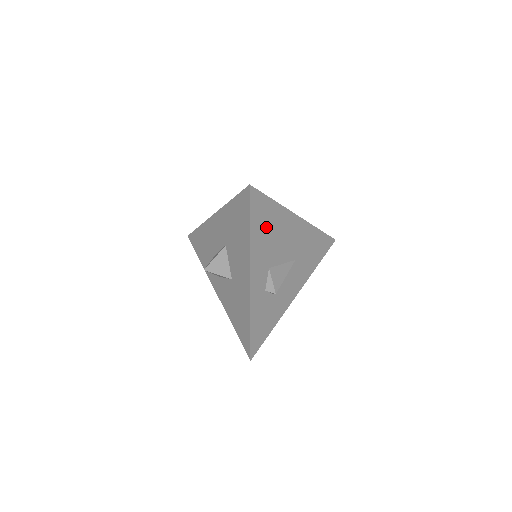
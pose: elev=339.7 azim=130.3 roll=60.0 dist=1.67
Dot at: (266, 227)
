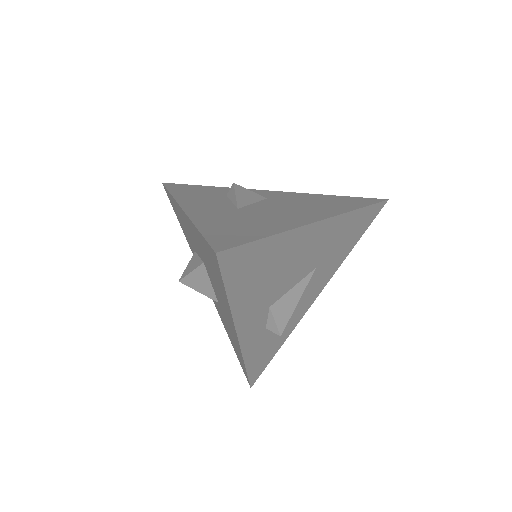
Dot at: (259, 274)
